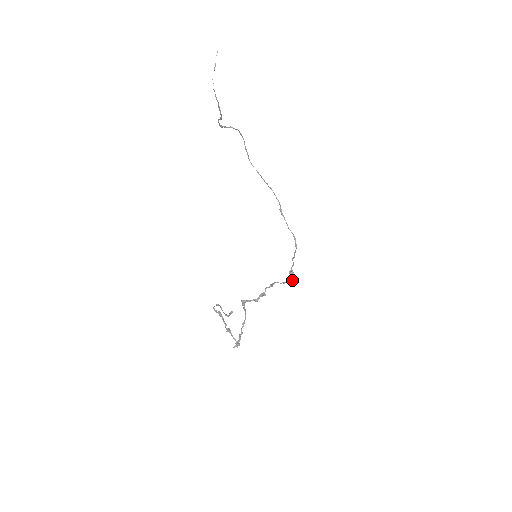
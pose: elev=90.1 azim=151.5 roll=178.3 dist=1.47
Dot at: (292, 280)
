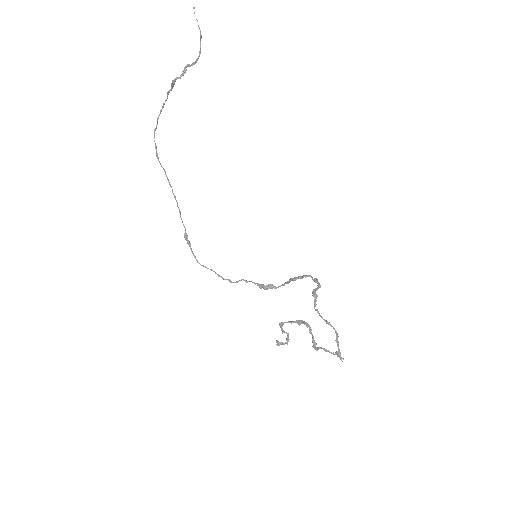
Dot at: (282, 284)
